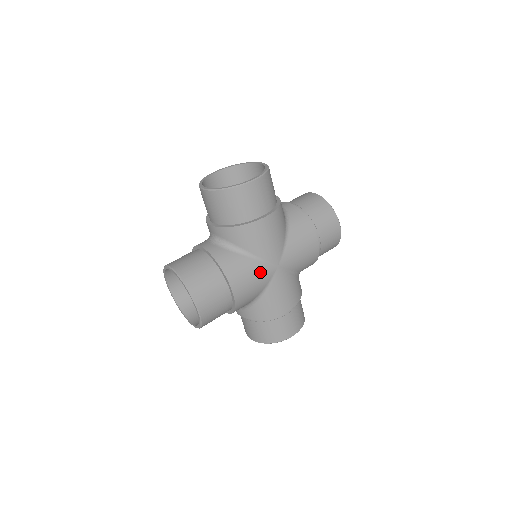
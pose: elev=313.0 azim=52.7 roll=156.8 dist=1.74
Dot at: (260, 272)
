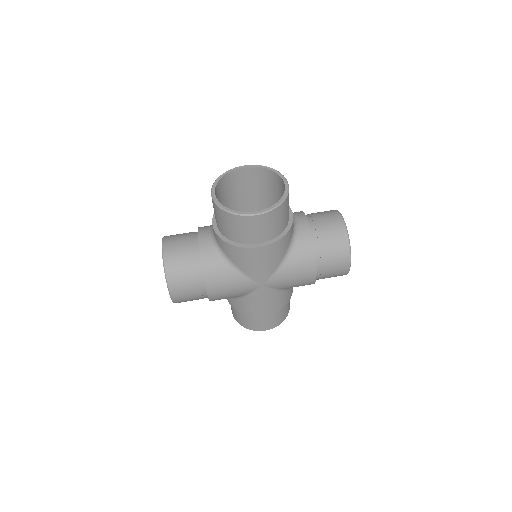
Dot at: (241, 285)
